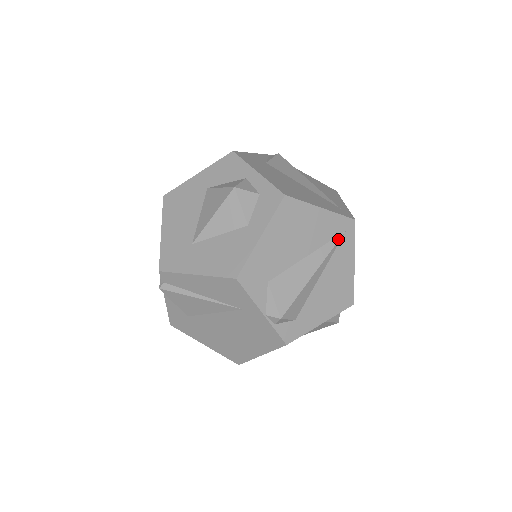
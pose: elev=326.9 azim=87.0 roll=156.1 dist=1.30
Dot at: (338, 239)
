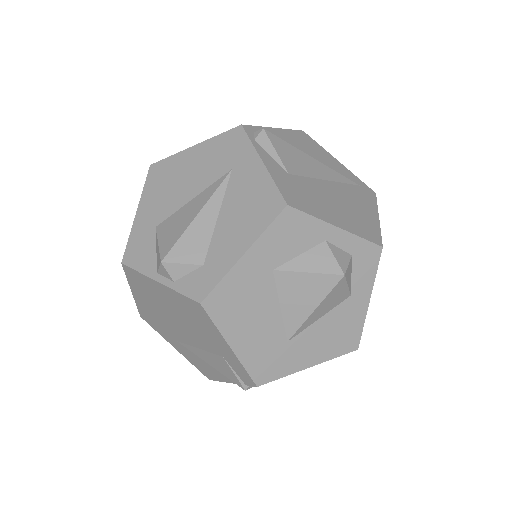
Dot at: occluded
